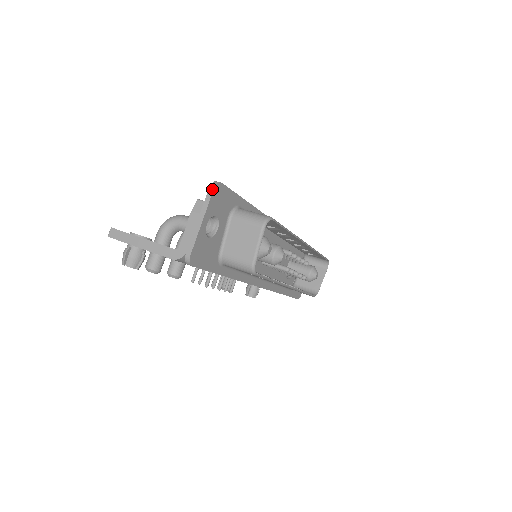
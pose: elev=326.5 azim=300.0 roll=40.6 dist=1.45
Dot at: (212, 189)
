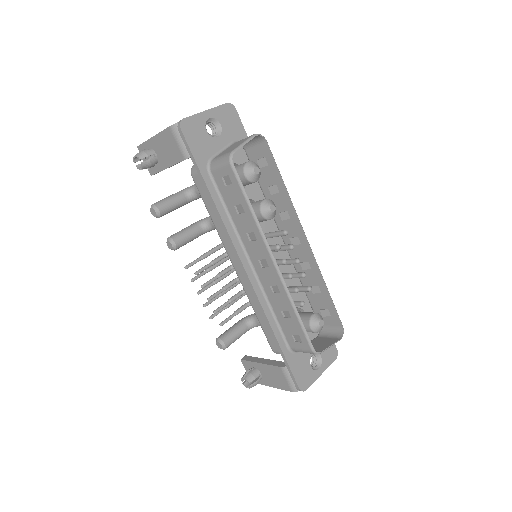
Dot at: (226, 103)
